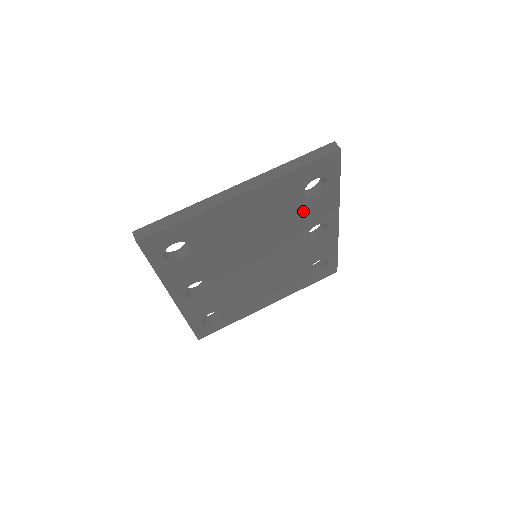
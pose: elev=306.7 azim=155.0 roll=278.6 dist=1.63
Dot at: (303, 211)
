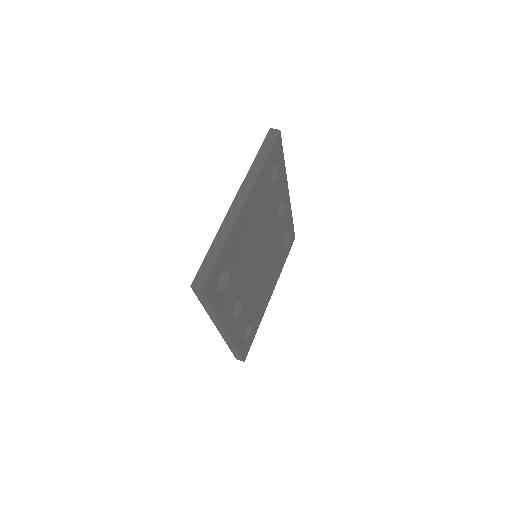
Dot at: (273, 196)
